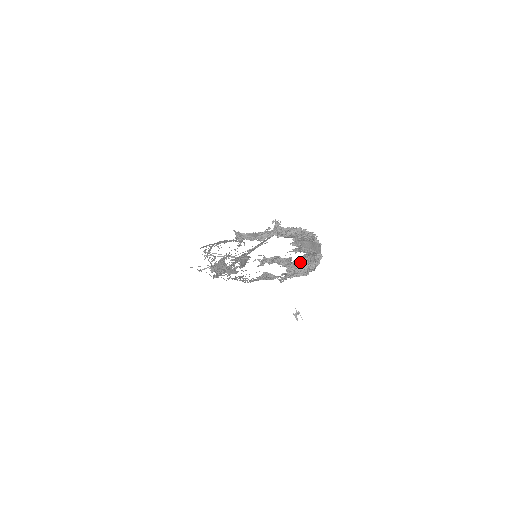
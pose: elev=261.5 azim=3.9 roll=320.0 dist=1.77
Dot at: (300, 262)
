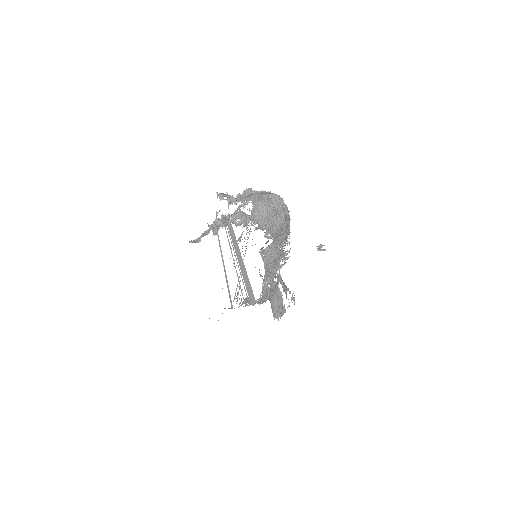
Dot at: (259, 211)
